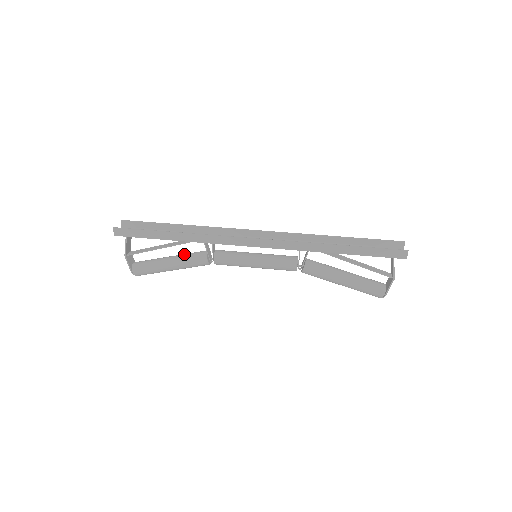
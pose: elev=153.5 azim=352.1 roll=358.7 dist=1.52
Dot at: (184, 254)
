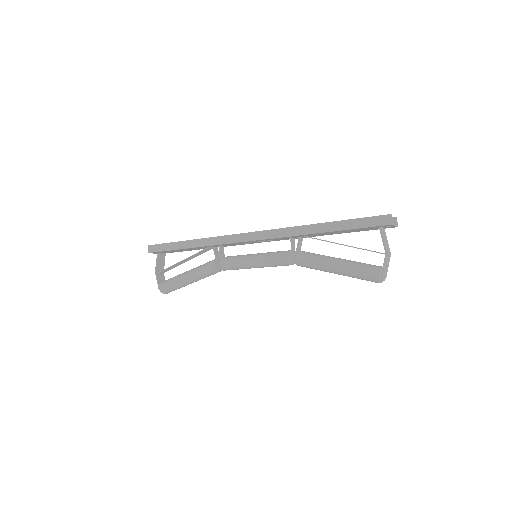
Dot at: occluded
